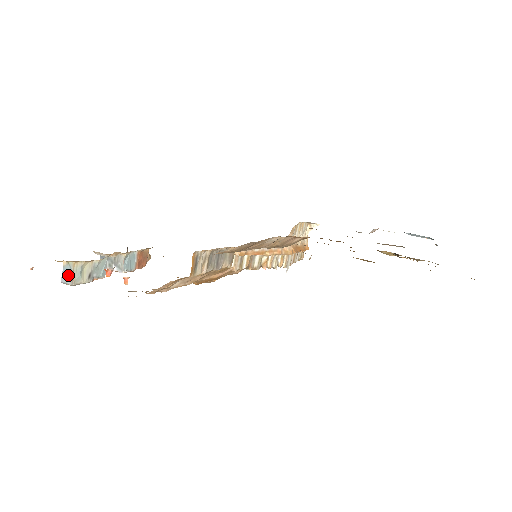
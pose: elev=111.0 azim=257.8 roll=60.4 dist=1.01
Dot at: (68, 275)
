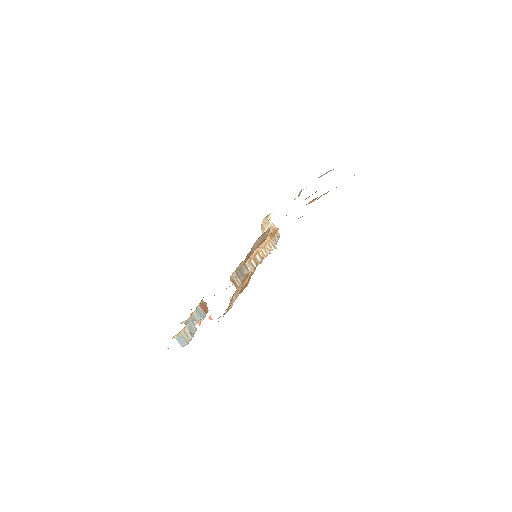
Dot at: (182, 341)
